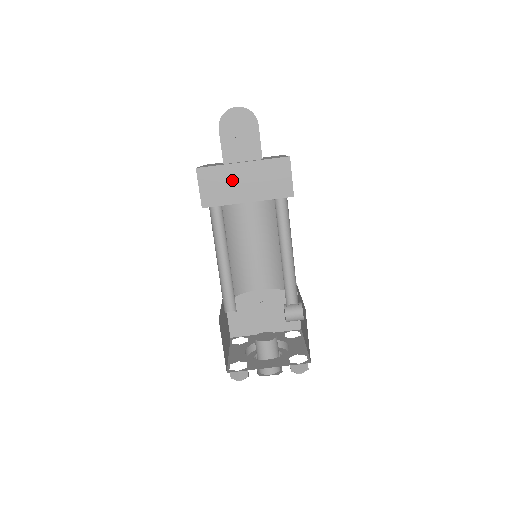
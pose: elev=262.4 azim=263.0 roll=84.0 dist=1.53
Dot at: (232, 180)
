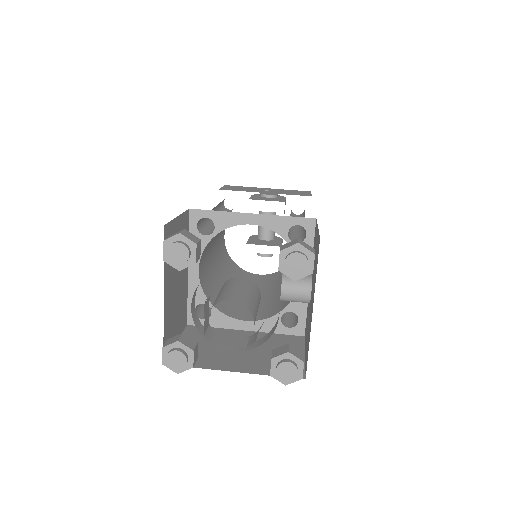
Dot at: (254, 189)
